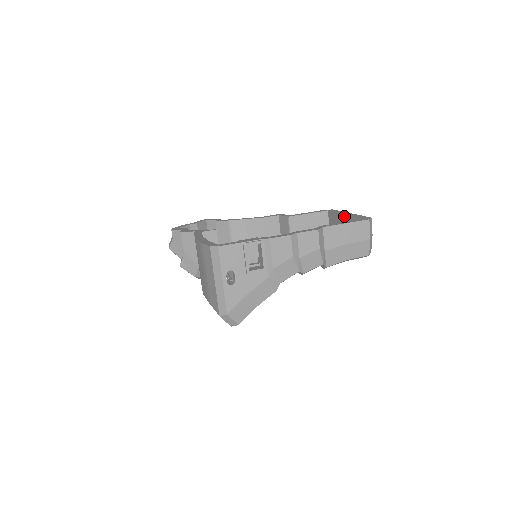
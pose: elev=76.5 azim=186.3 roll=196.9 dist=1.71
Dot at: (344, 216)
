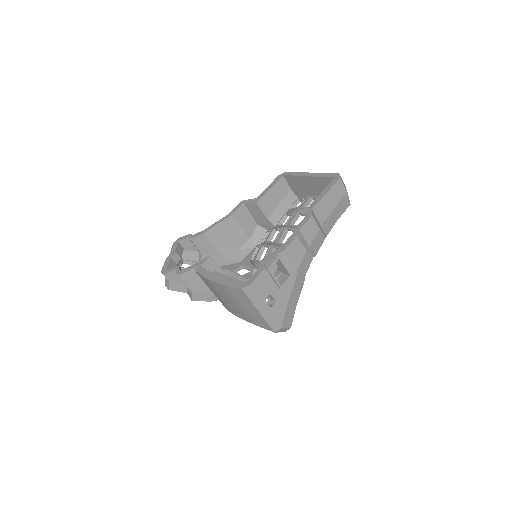
Dot at: (307, 178)
